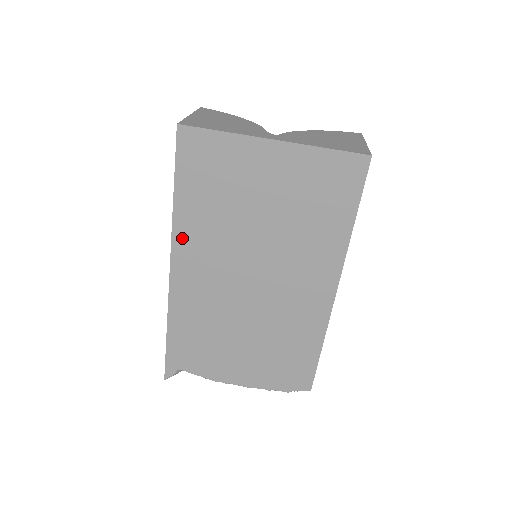
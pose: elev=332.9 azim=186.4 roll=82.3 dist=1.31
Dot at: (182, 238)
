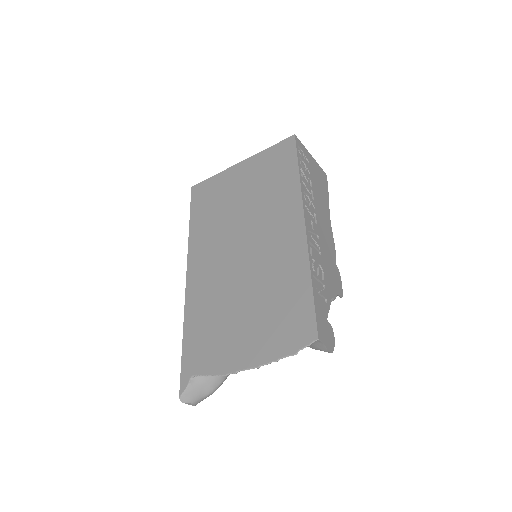
Dot at: (194, 248)
